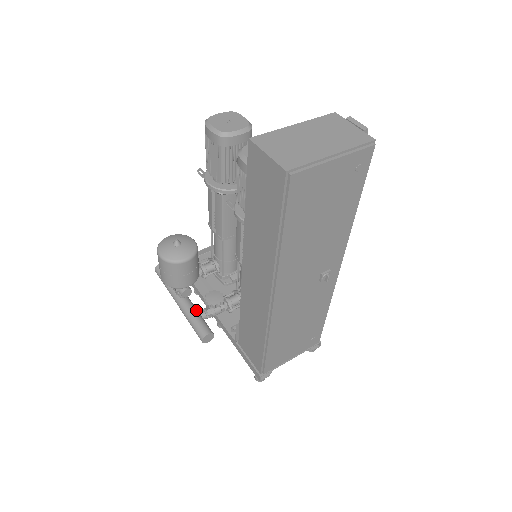
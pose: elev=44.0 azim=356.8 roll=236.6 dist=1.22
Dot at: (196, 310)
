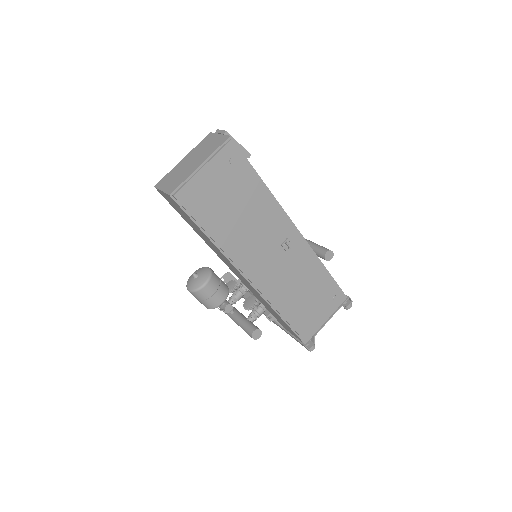
Dot at: (244, 318)
